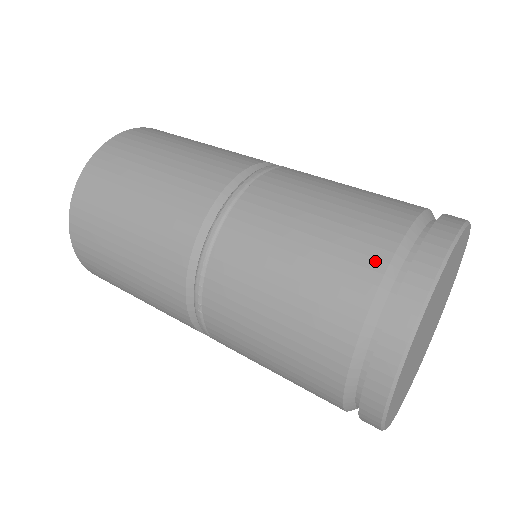
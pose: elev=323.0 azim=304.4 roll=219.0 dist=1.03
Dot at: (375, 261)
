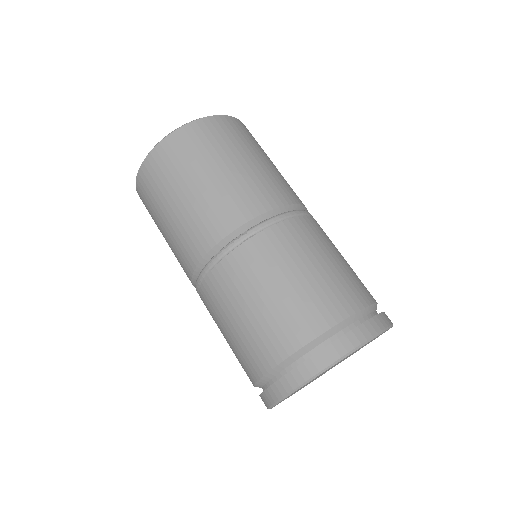
Dot at: (283, 350)
